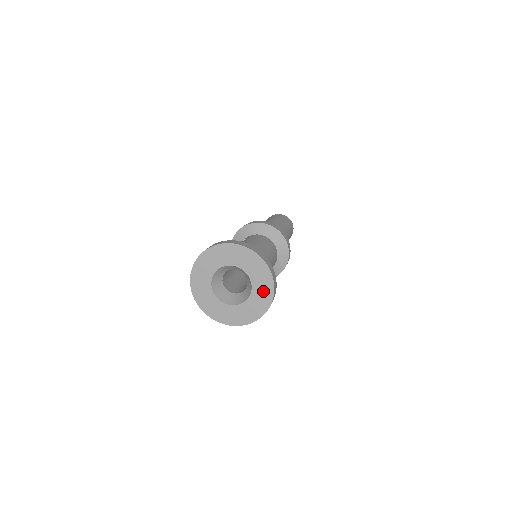
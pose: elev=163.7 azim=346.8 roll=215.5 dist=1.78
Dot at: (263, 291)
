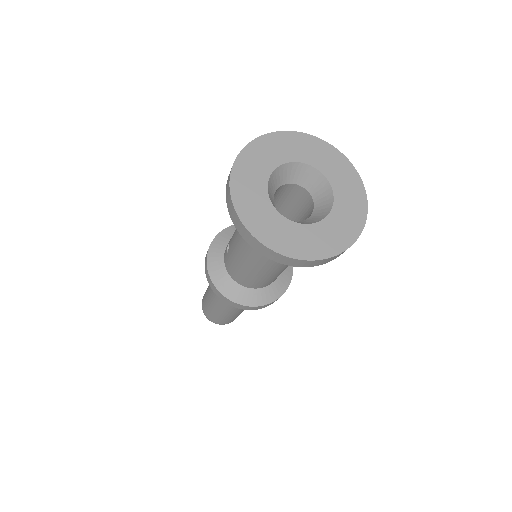
Dot at: (335, 166)
